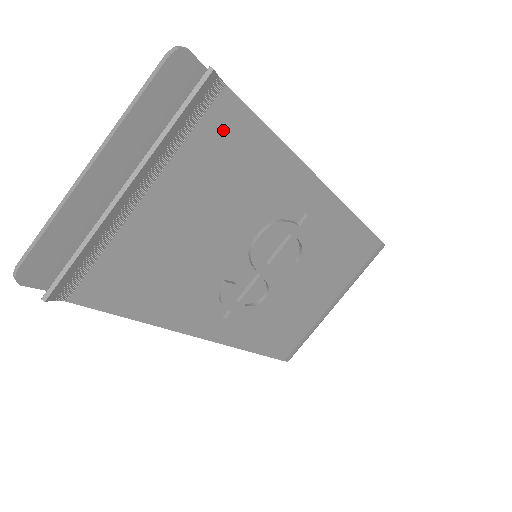
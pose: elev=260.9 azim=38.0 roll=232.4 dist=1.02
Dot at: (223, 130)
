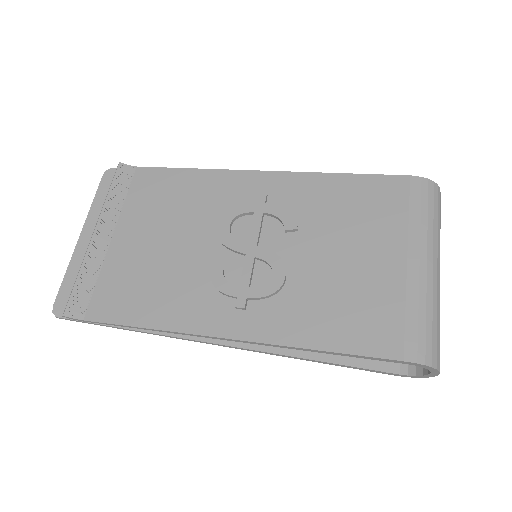
Dot at: (147, 184)
